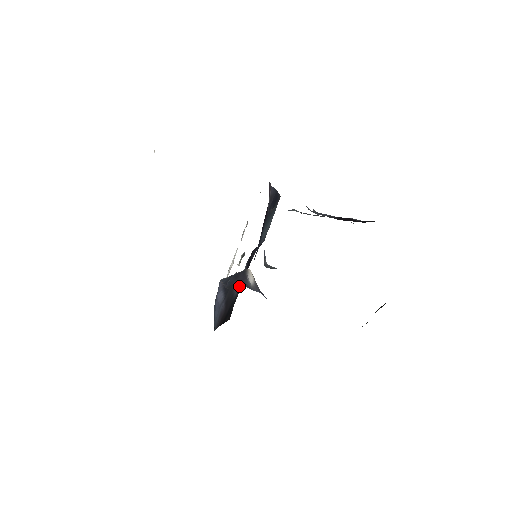
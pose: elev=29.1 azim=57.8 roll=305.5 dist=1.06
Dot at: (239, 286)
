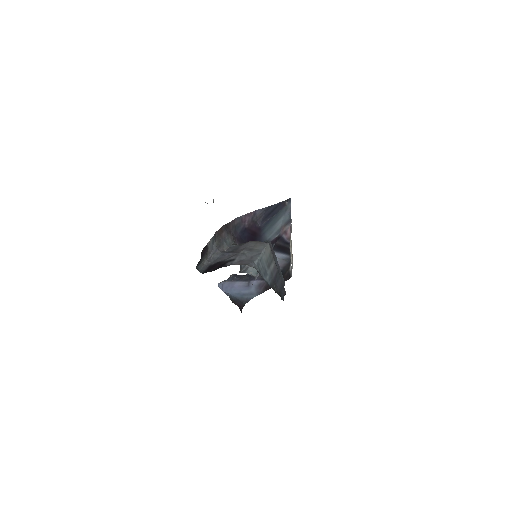
Dot at: (282, 262)
